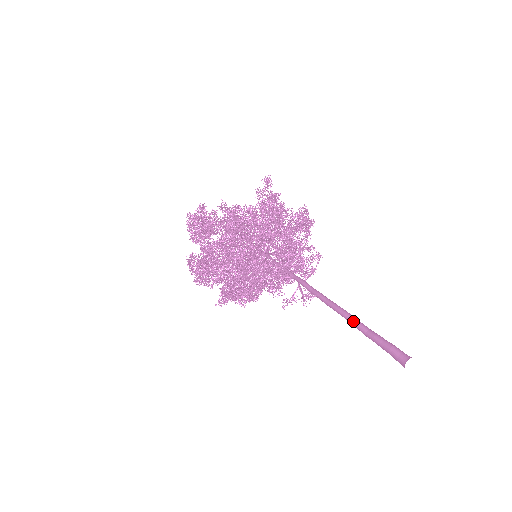
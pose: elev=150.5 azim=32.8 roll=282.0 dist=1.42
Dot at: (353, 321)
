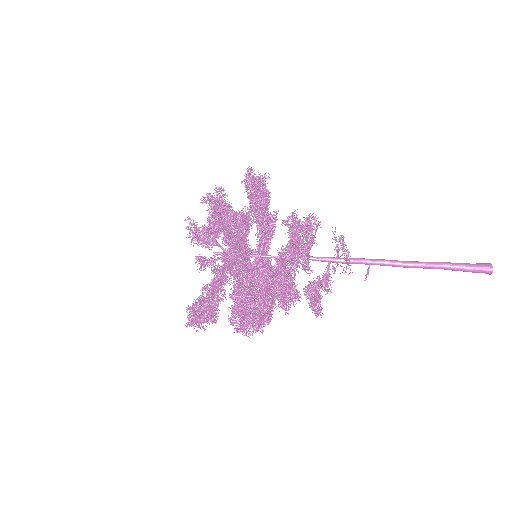
Dot at: occluded
